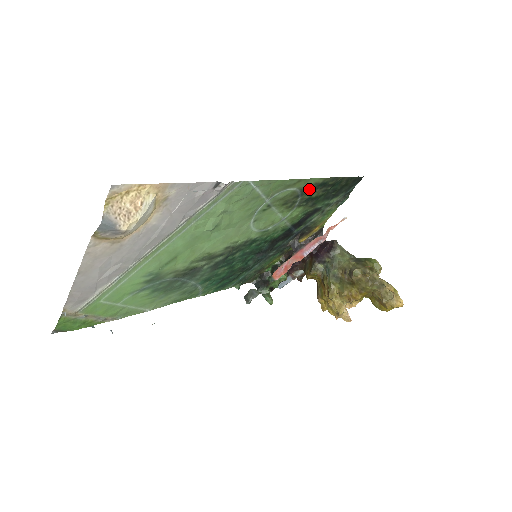
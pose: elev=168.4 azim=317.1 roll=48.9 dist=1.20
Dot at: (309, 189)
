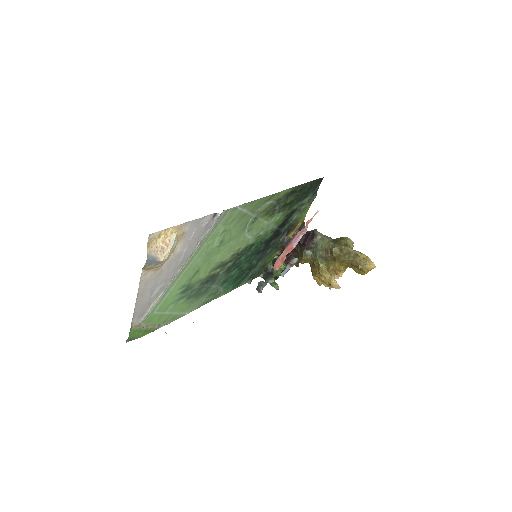
Dot at: (282, 198)
